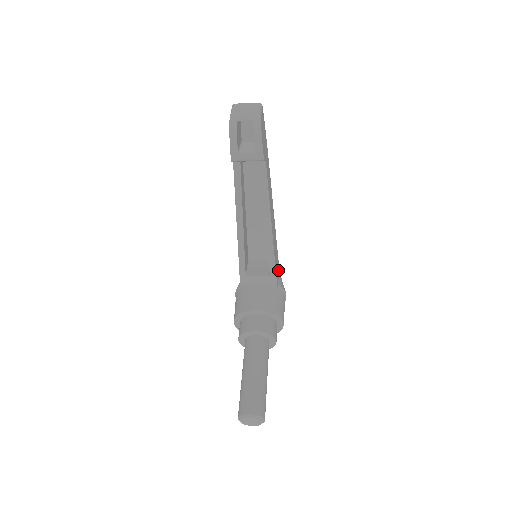
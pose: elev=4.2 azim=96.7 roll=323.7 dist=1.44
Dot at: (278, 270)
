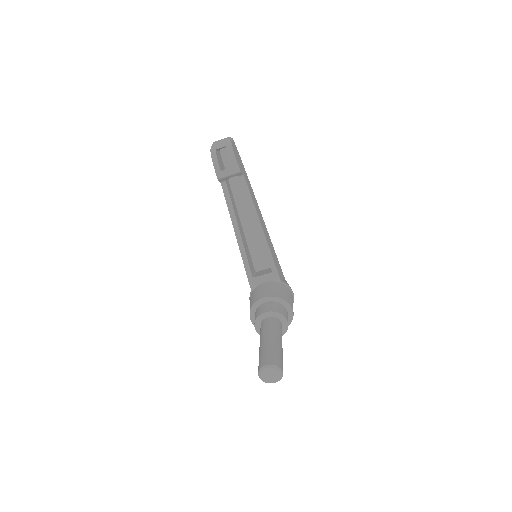
Dot at: (281, 274)
